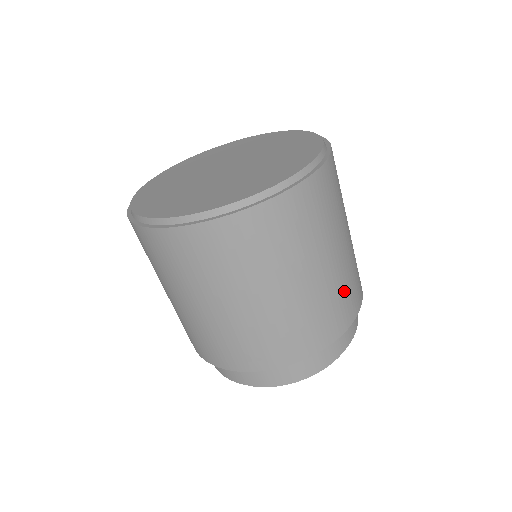
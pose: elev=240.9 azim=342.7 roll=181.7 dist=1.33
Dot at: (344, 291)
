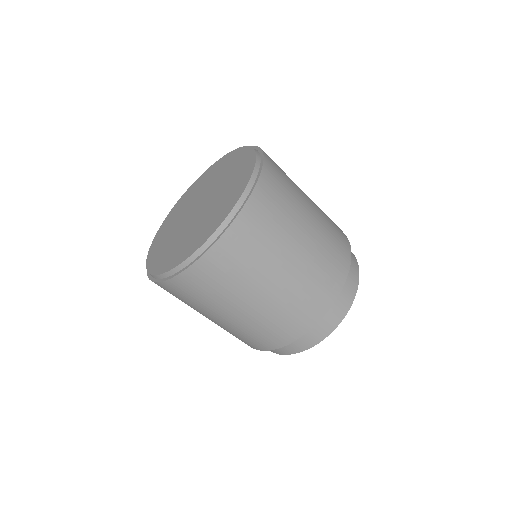
Dot at: (326, 257)
